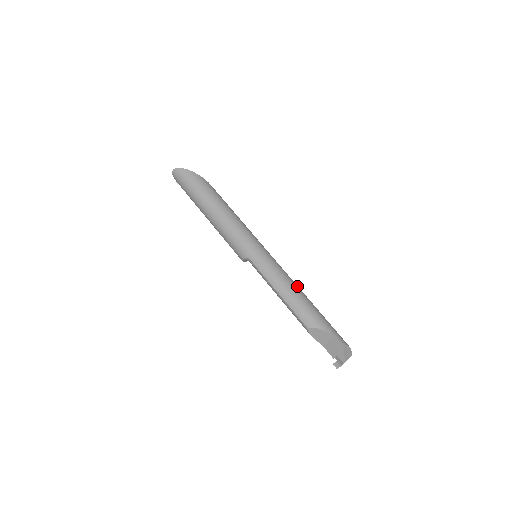
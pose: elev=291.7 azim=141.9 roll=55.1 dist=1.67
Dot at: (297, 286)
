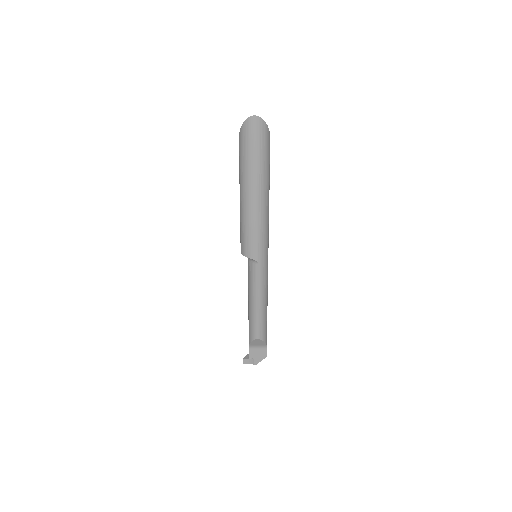
Dot at: occluded
